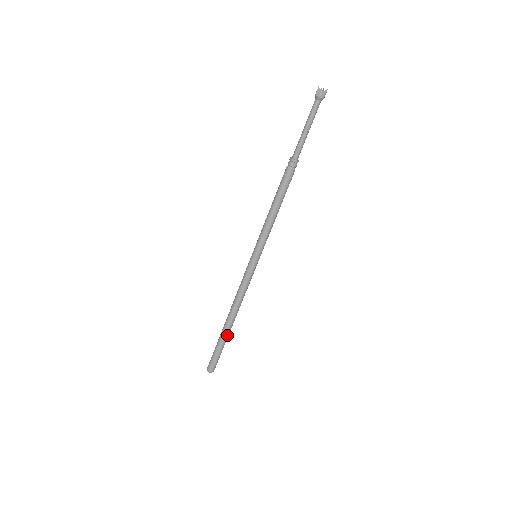
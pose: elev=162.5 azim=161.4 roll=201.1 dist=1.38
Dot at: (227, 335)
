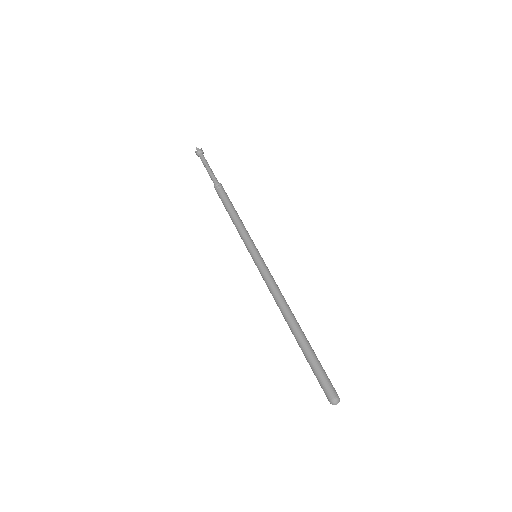
Dot at: (306, 340)
